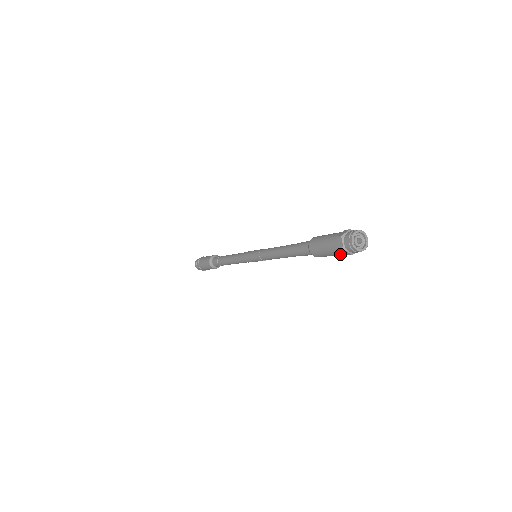
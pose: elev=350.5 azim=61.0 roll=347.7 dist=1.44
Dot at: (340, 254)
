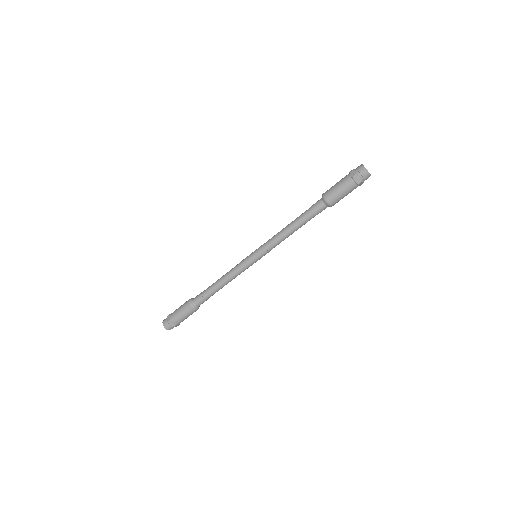
Dot at: (355, 188)
